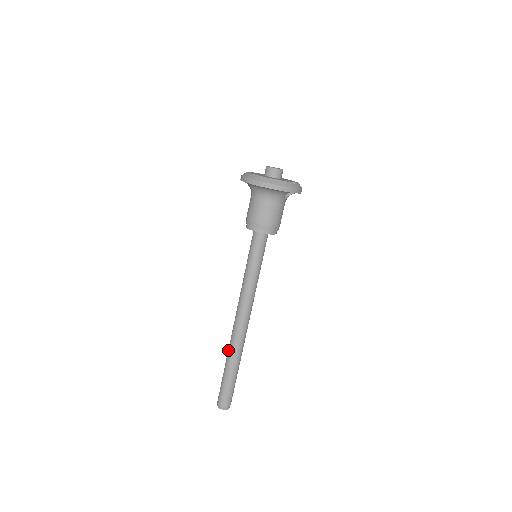
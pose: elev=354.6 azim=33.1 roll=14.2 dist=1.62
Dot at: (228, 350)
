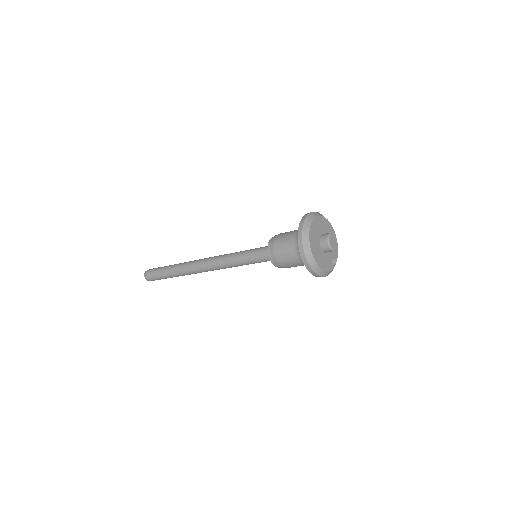
Dot at: (180, 269)
